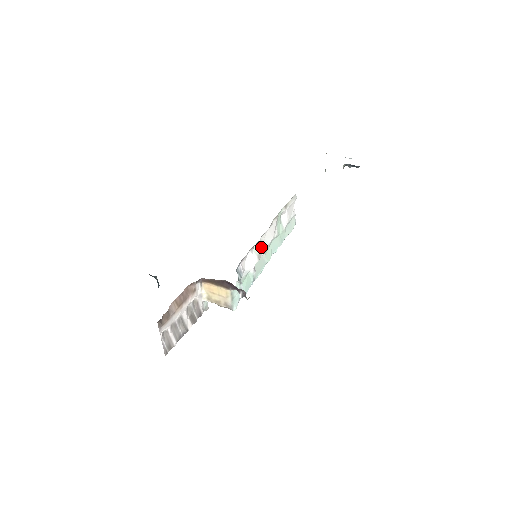
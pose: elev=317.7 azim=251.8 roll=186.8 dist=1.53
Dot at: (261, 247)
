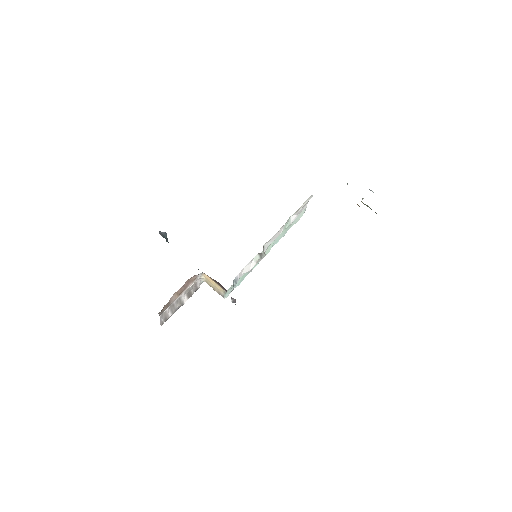
Dot at: (262, 255)
